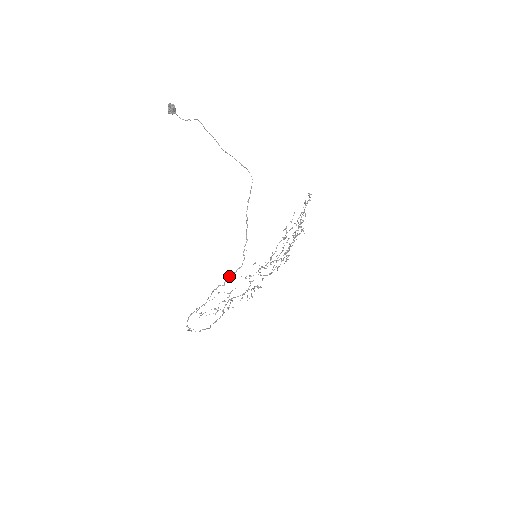
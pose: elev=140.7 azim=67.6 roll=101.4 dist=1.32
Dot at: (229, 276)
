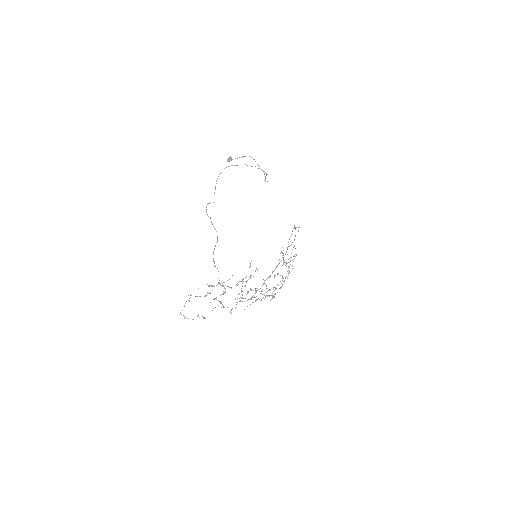
Dot at: occluded
